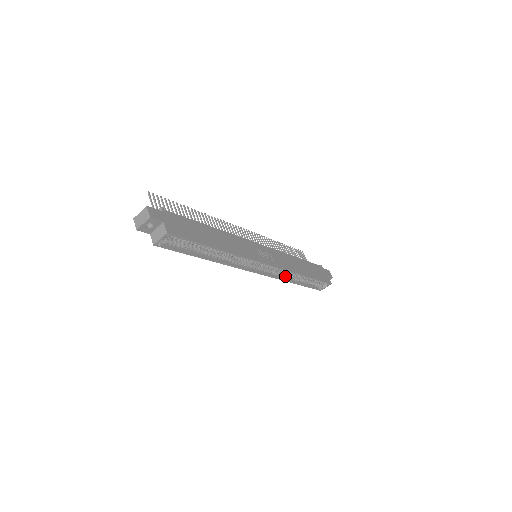
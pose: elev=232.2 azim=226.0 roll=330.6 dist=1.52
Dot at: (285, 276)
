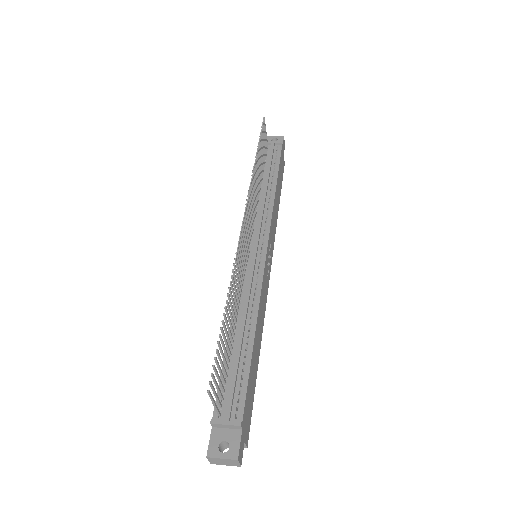
Dot at: occluded
